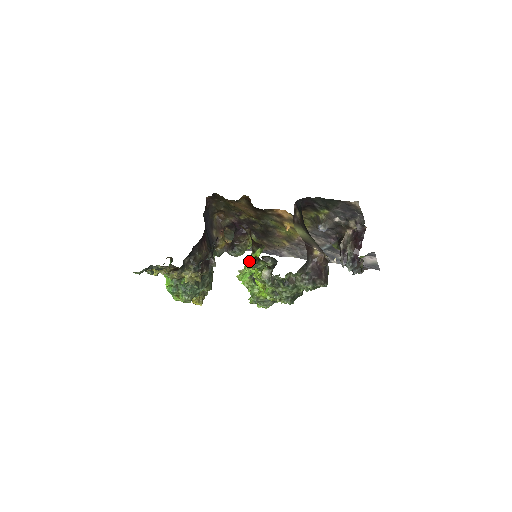
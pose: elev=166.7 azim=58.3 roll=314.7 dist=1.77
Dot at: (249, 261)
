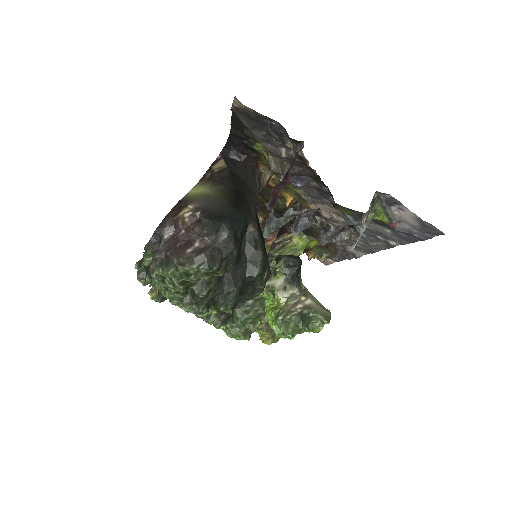
Dot at: occluded
